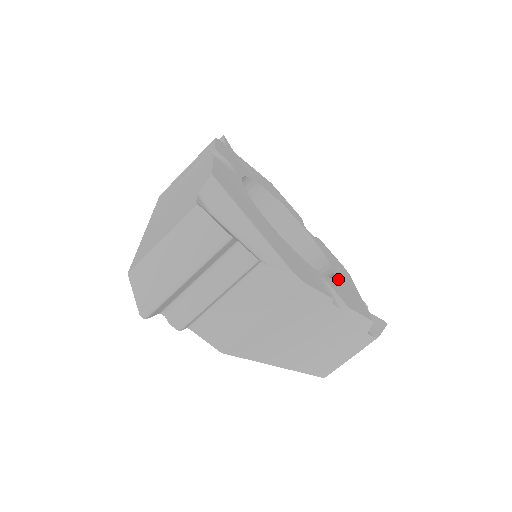
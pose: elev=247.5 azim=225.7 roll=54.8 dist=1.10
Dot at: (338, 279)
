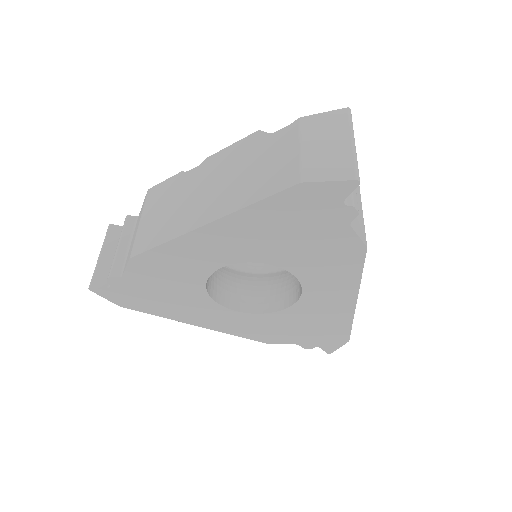
Dot at: occluded
